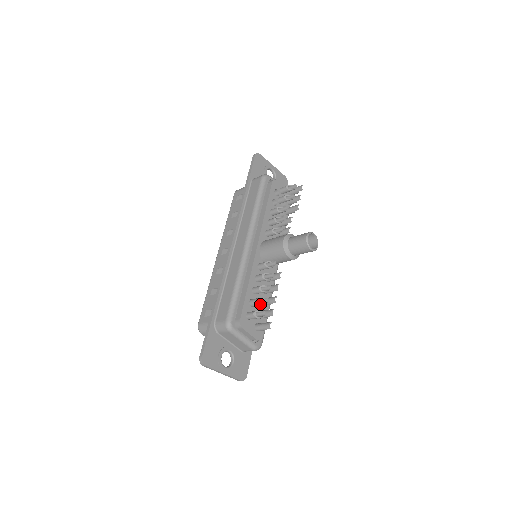
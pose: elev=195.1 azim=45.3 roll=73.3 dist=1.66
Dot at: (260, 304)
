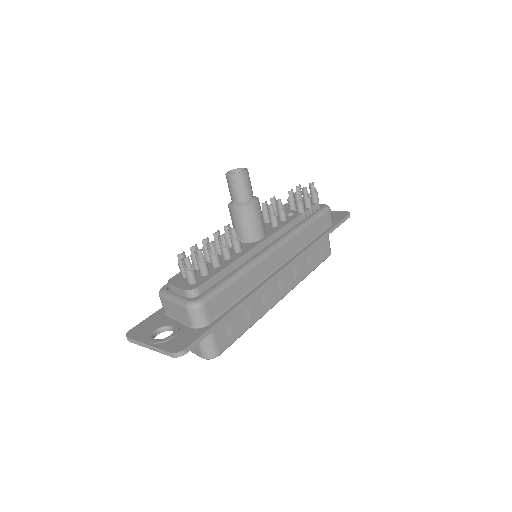
Dot at: (191, 255)
